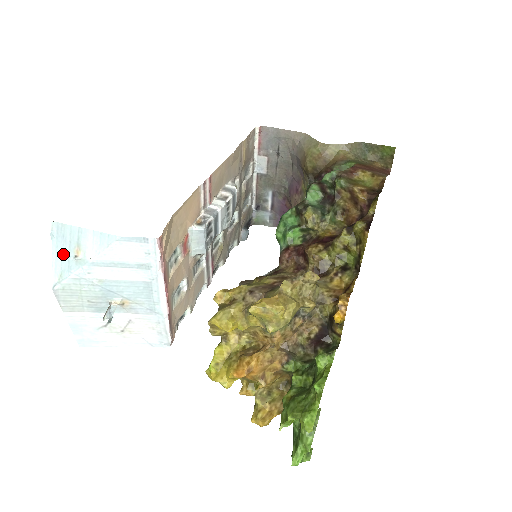
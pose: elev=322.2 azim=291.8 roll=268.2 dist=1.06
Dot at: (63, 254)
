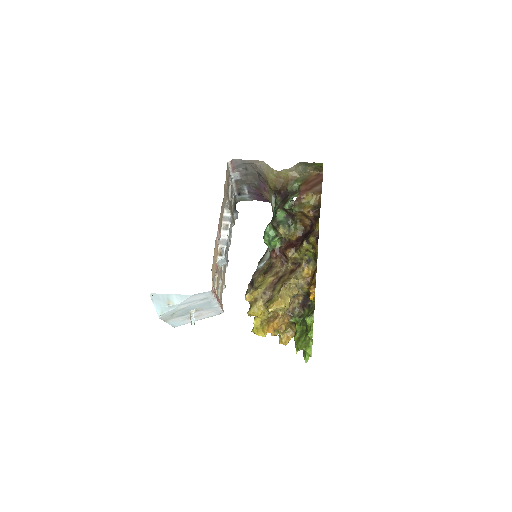
Dot at: (160, 305)
